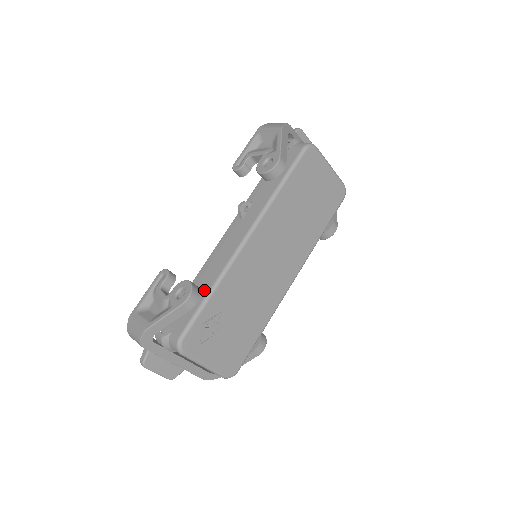
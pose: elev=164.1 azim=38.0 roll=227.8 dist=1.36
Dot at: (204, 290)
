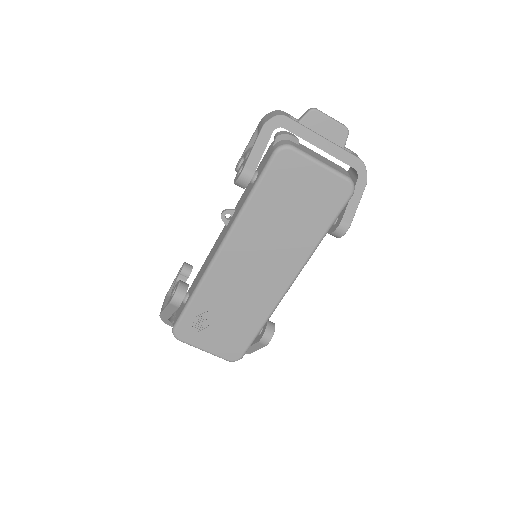
Dot at: (192, 291)
